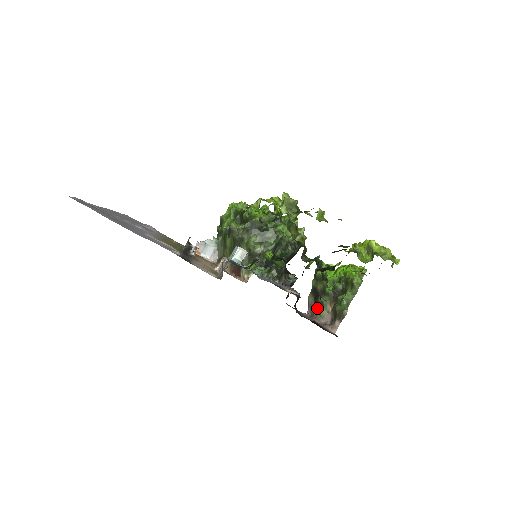
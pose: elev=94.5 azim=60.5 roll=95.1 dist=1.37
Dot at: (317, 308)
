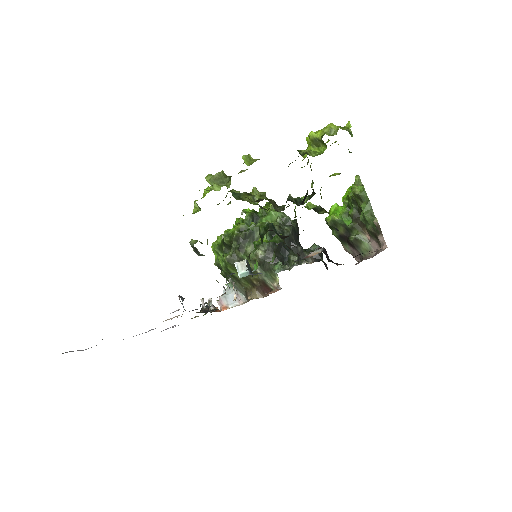
Dot at: (358, 248)
